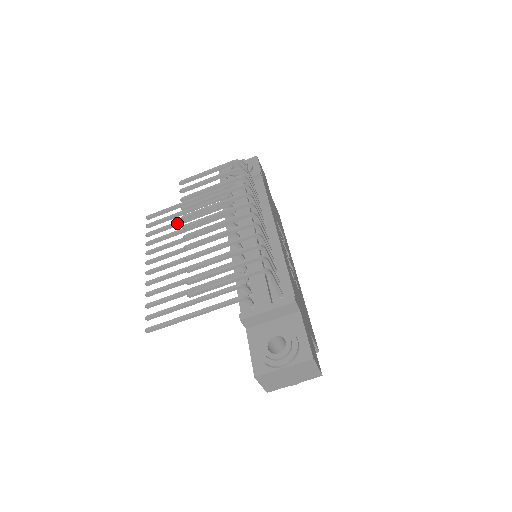
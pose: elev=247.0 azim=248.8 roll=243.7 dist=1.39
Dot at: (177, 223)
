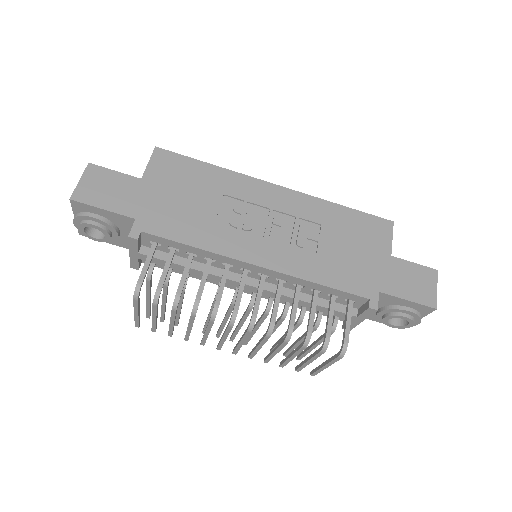
Dot at: (179, 314)
